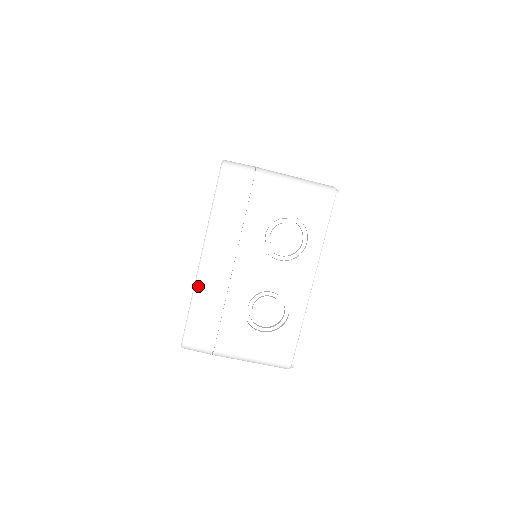
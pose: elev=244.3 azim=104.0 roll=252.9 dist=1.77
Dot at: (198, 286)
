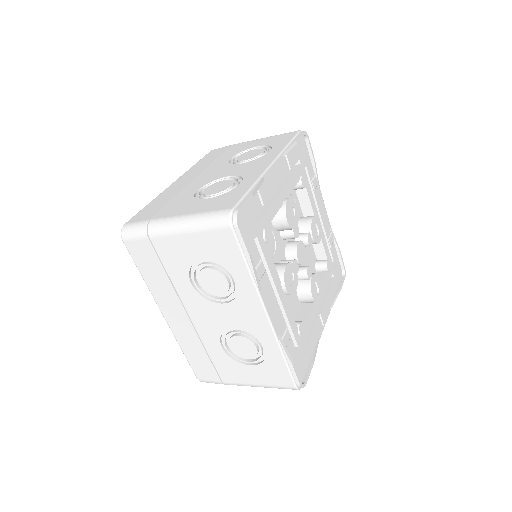
Dot at: (177, 338)
